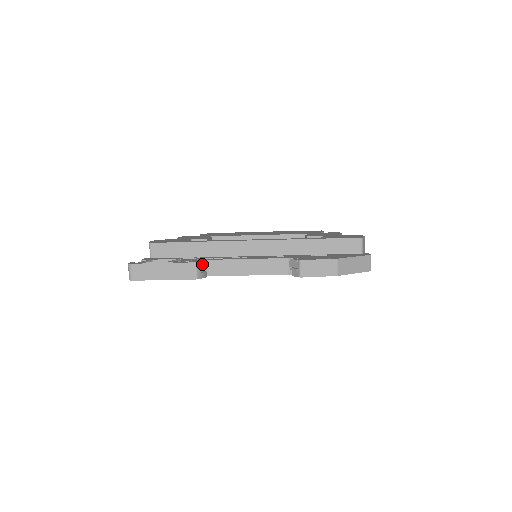
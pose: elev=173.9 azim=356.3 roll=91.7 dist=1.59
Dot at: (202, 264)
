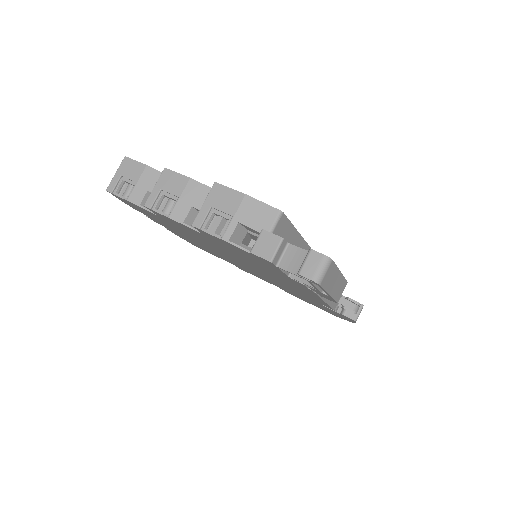
Dot at: occluded
